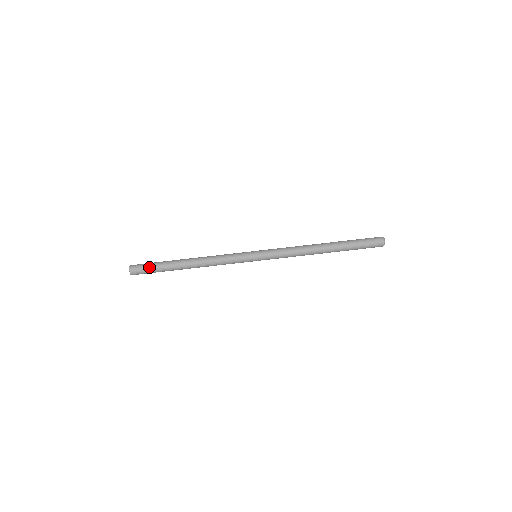
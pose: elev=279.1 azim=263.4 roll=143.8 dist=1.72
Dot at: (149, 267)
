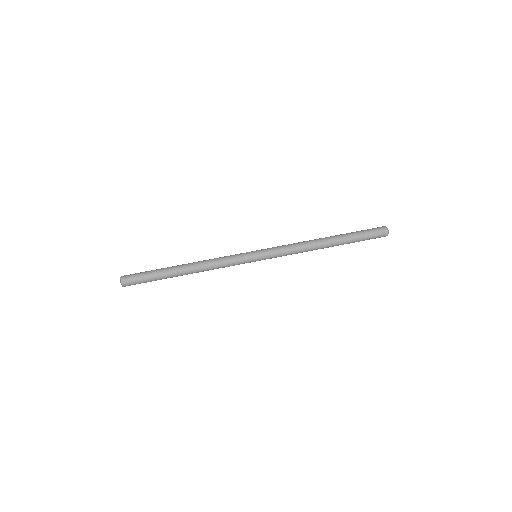
Dot at: (142, 274)
